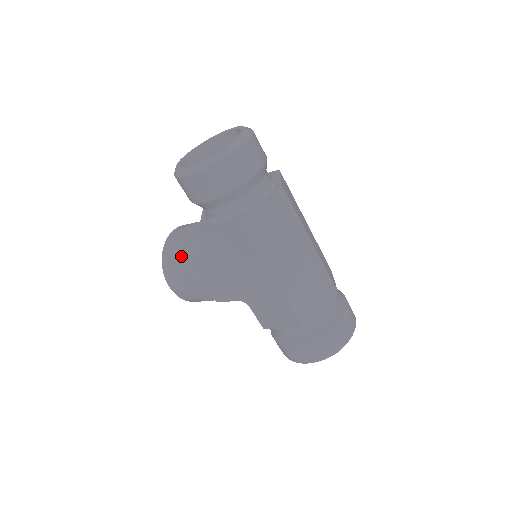
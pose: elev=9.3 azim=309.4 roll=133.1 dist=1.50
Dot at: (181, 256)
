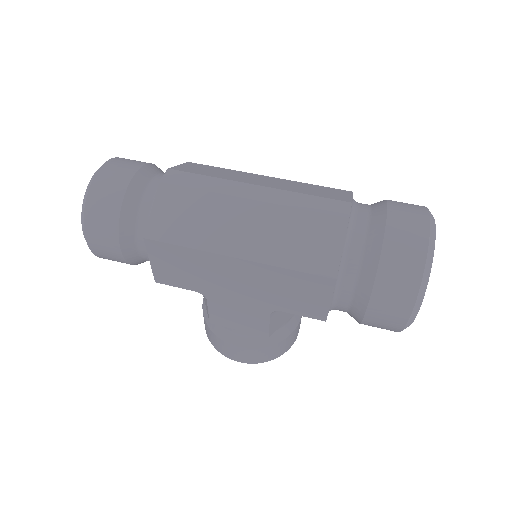
Dot at: (208, 322)
